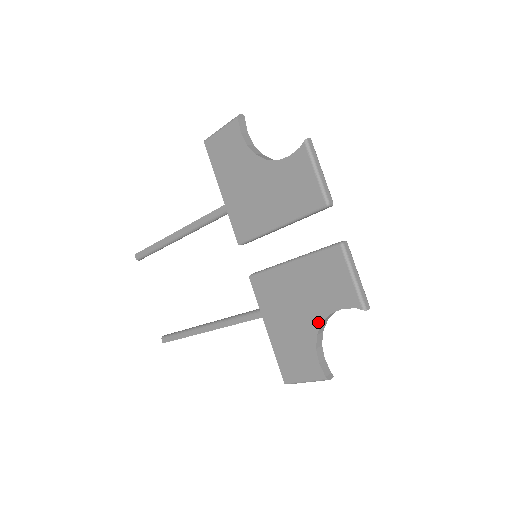
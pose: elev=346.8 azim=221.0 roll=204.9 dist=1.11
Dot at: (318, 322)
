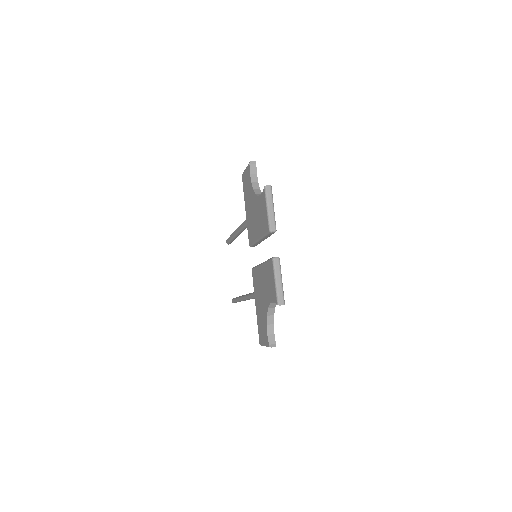
Dot at: (267, 307)
